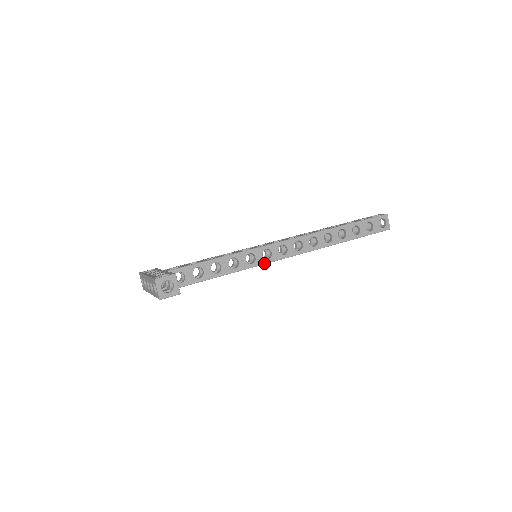
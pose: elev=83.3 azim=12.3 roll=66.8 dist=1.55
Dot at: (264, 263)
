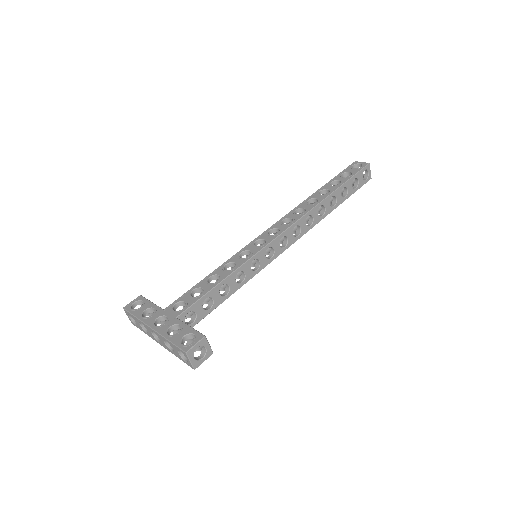
Dot at: occluded
